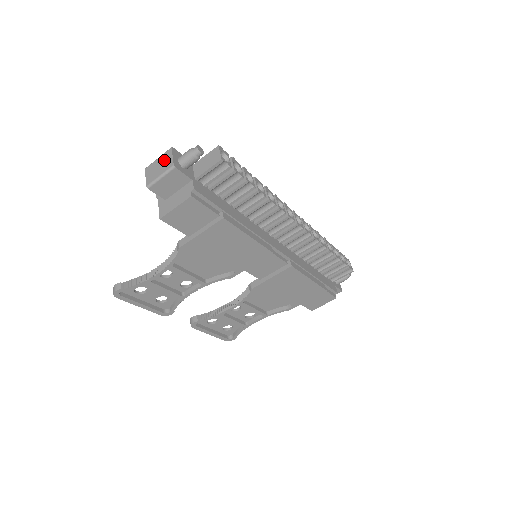
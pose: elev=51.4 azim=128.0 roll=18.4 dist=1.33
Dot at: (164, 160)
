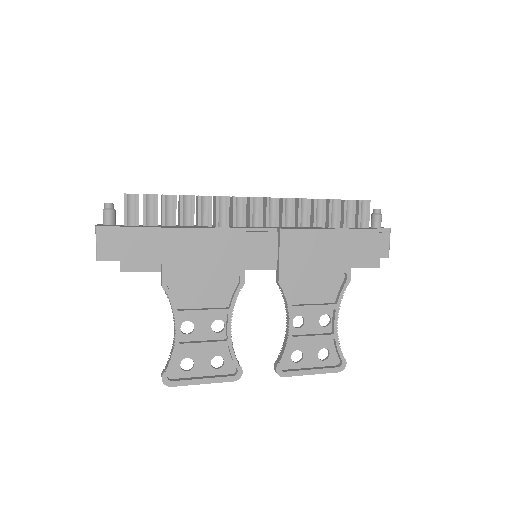
Dot at: occluded
